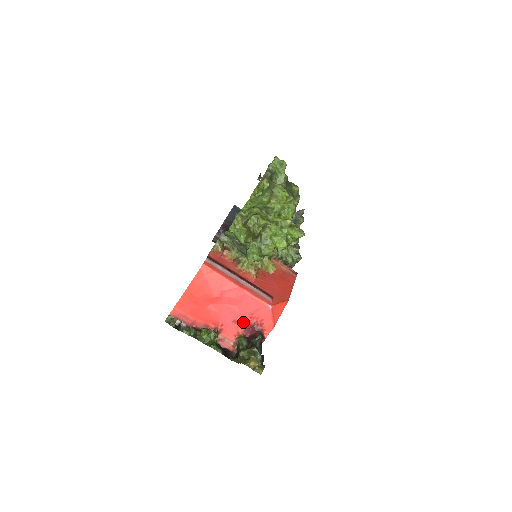
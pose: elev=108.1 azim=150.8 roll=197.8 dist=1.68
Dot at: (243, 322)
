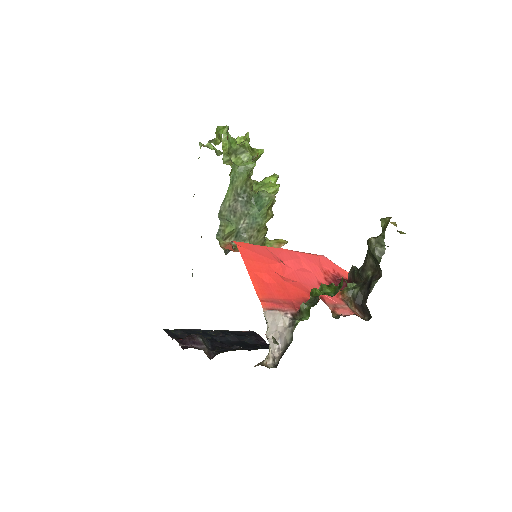
Dot at: (325, 280)
